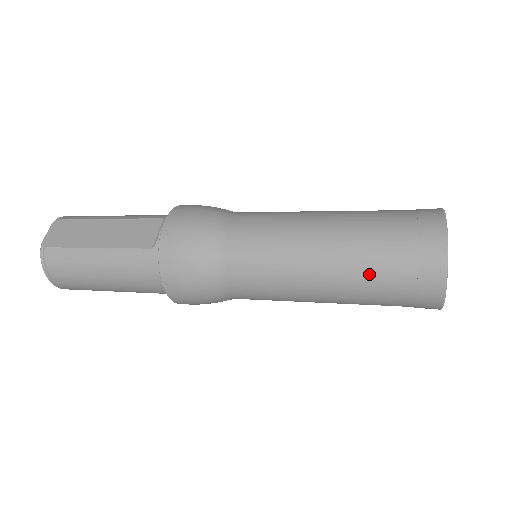
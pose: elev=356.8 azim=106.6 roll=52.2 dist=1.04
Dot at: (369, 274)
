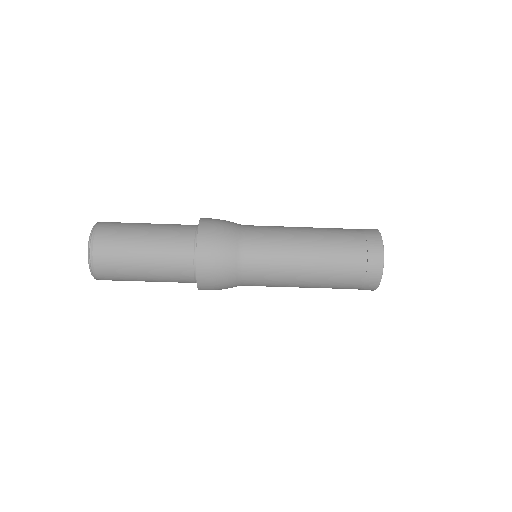
Dot at: (337, 233)
